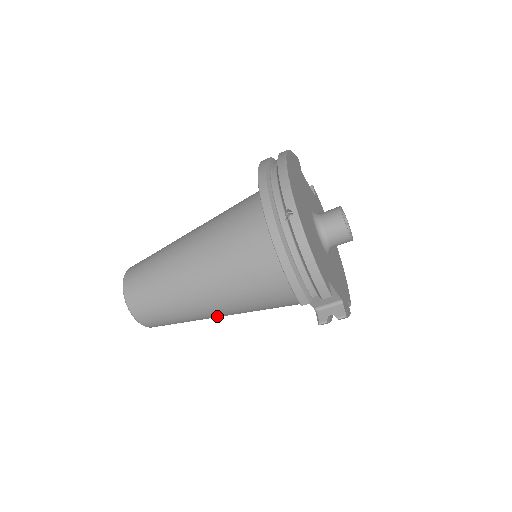
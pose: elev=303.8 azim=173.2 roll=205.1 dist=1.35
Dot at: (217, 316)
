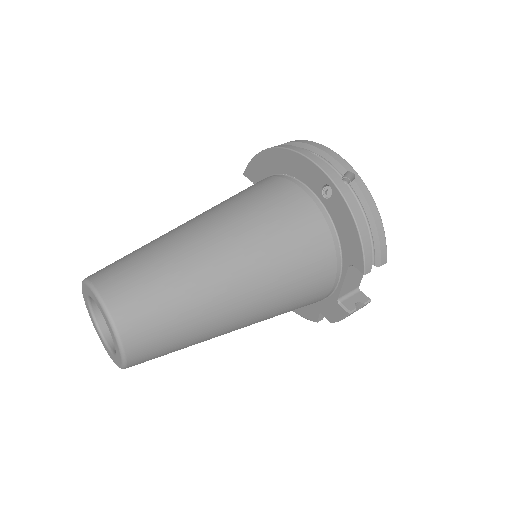
Dot at: (232, 327)
